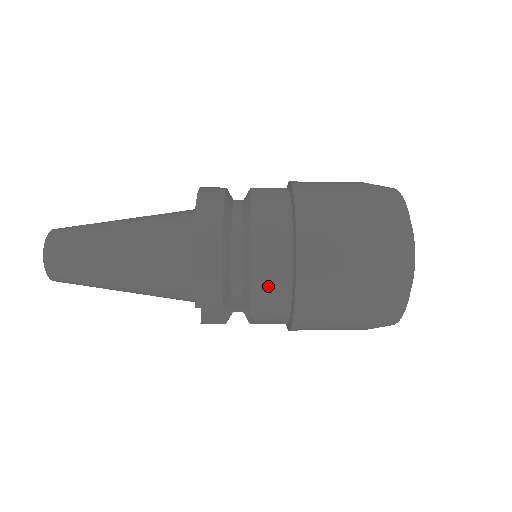
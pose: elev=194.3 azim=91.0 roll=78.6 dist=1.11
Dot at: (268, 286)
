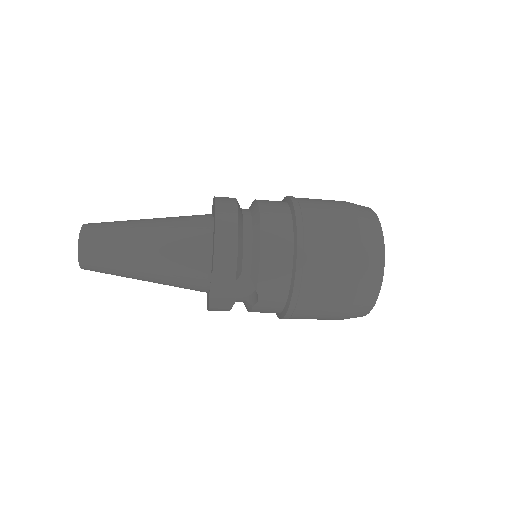
Dot at: (274, 261)
